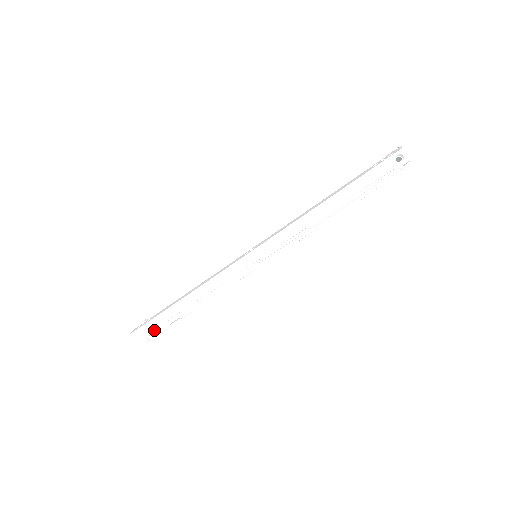
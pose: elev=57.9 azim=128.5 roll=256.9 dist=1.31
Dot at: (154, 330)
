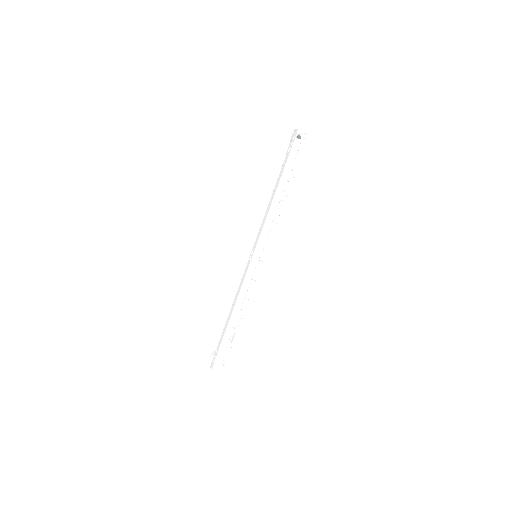
Dot at: (224, 355)
